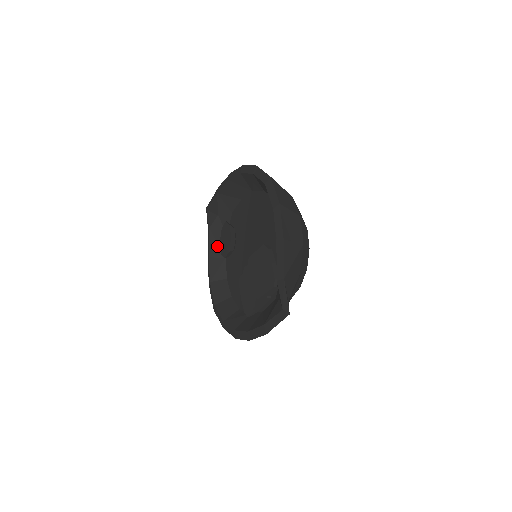
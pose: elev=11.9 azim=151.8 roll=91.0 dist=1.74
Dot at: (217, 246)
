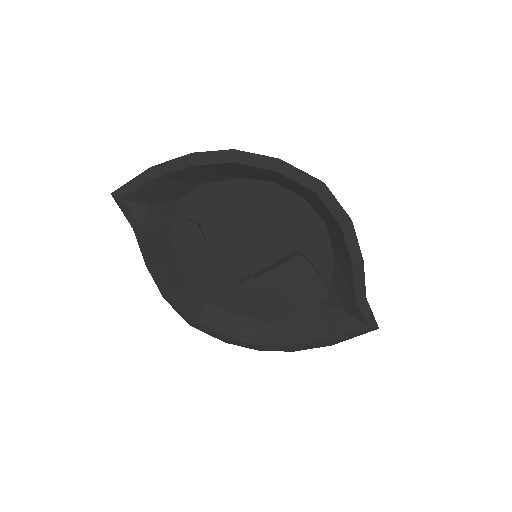
Dot at: (161, 247)
